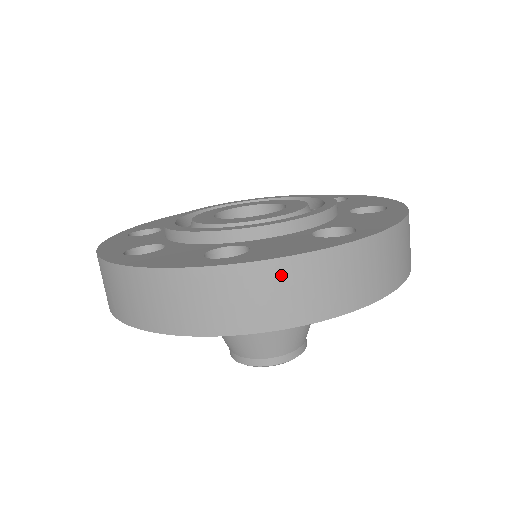
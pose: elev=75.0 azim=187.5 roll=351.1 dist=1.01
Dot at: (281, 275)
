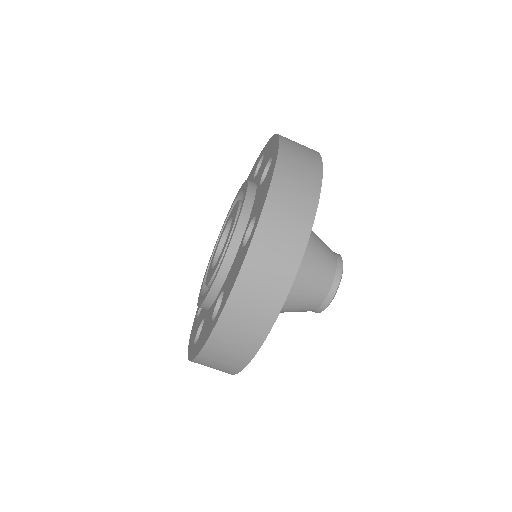
Dot at: (204, 363)
